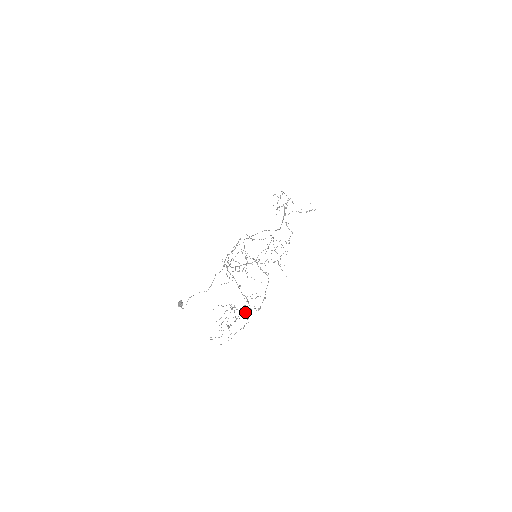
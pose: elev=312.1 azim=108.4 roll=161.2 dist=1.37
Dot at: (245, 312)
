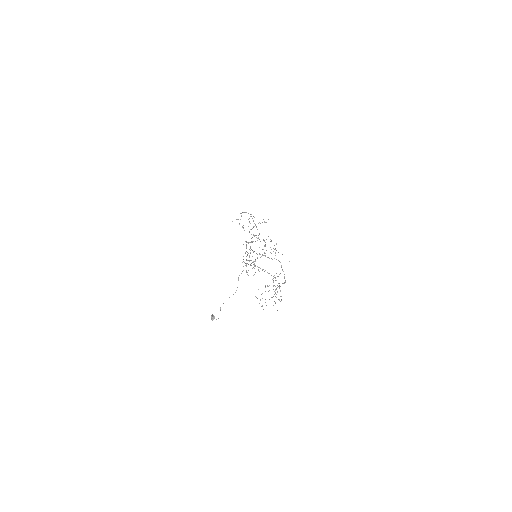
Dot at: occluded
